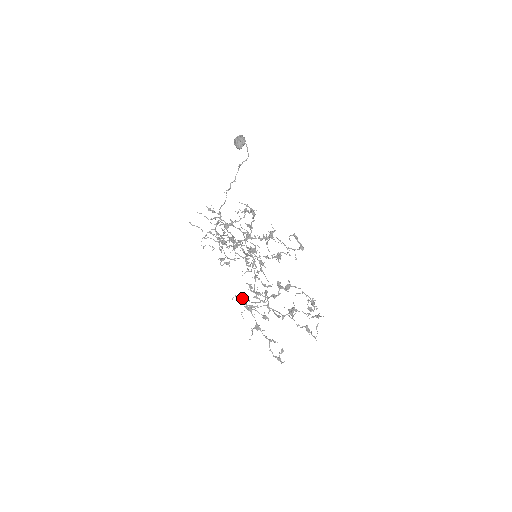
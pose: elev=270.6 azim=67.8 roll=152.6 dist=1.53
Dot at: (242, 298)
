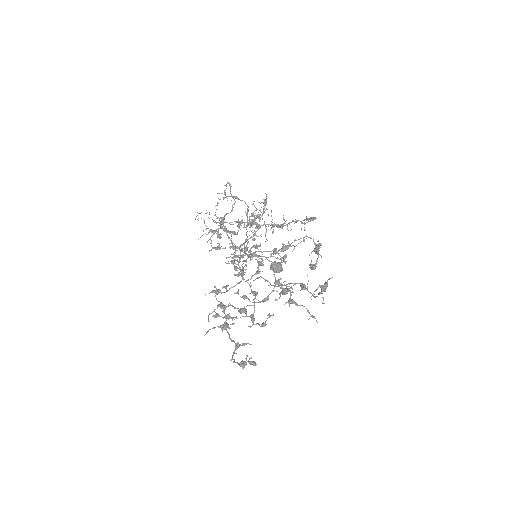
Dot at: (219, 290)
